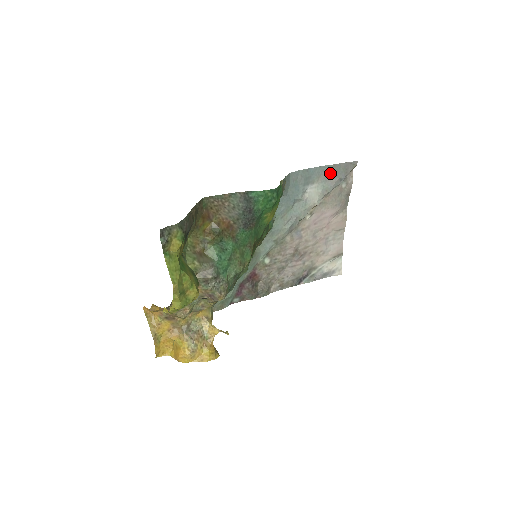
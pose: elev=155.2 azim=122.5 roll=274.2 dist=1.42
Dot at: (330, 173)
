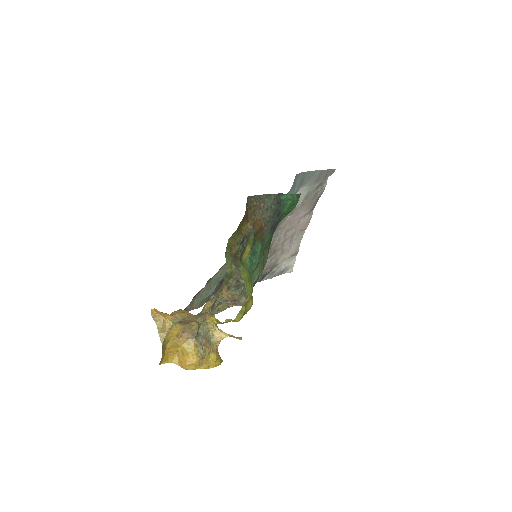
Dot at: (317, 178)
